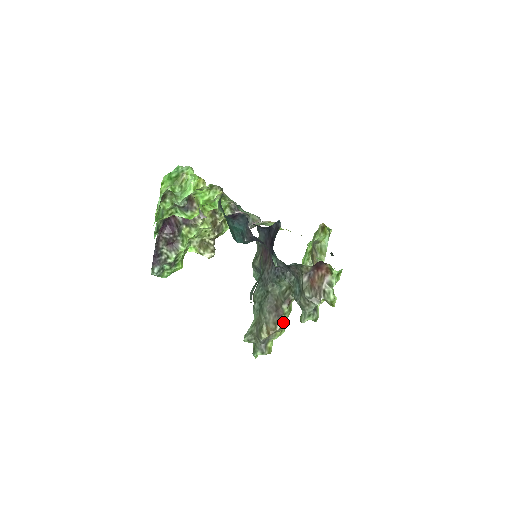
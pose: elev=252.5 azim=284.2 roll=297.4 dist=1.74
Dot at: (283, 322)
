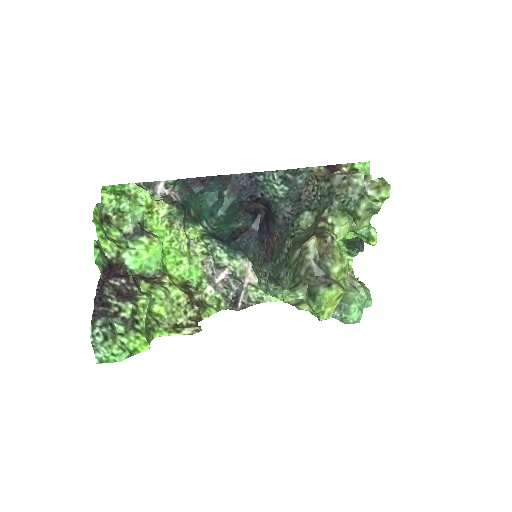
Dot at: occluded
